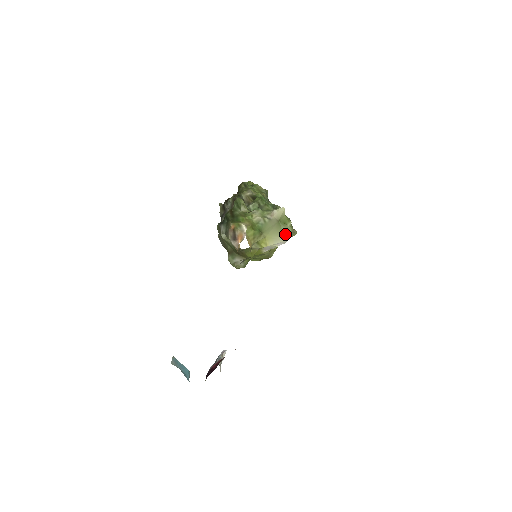
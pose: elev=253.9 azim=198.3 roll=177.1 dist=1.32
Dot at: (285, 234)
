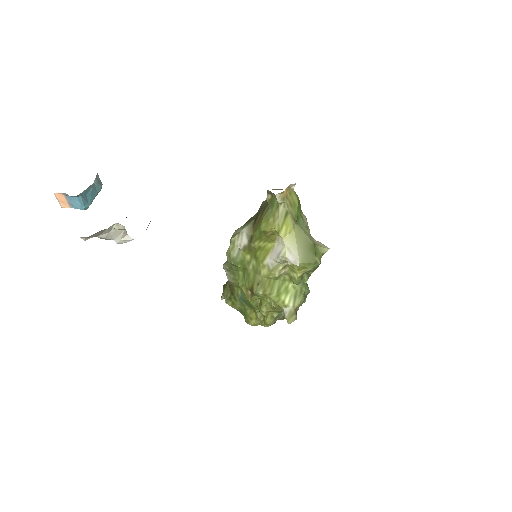
Dot at: (305, 257)
